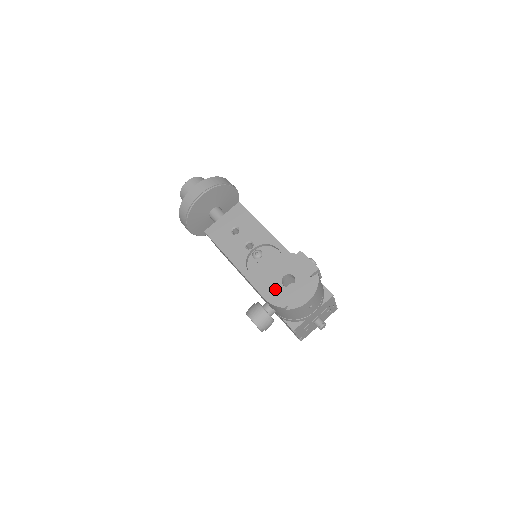
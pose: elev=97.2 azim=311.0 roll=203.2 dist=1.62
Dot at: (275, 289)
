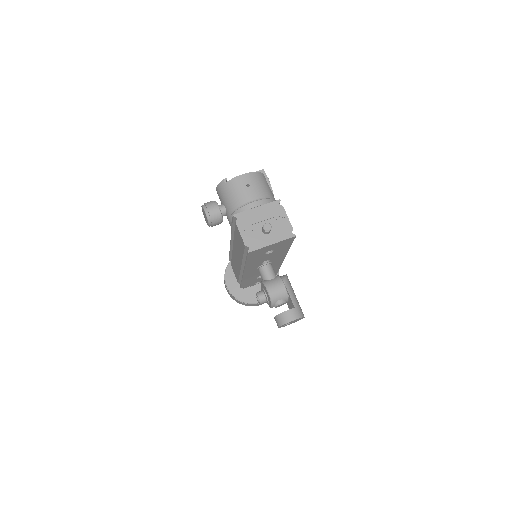
Dot at: occluded
